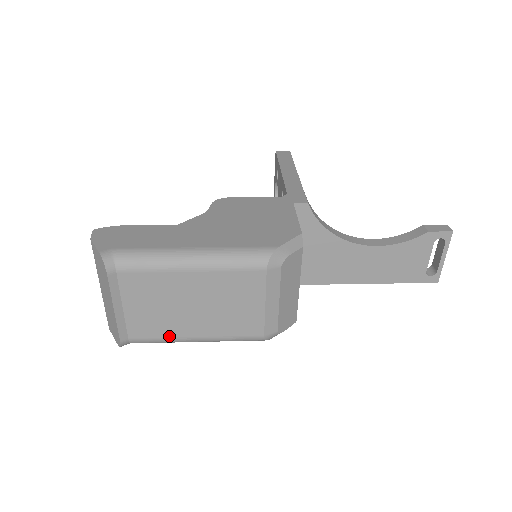
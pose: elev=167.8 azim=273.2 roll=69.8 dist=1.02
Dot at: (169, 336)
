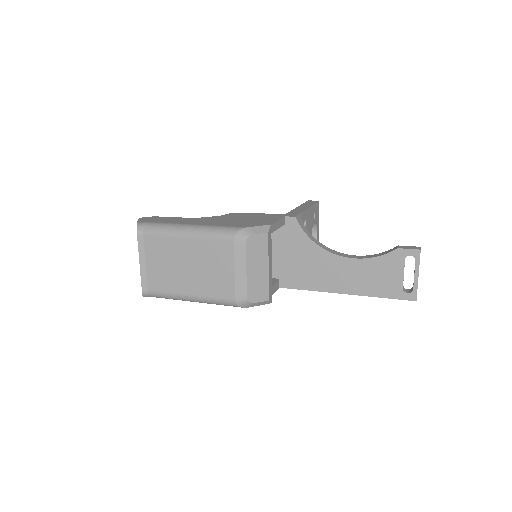
Dot at: (173, 291)
